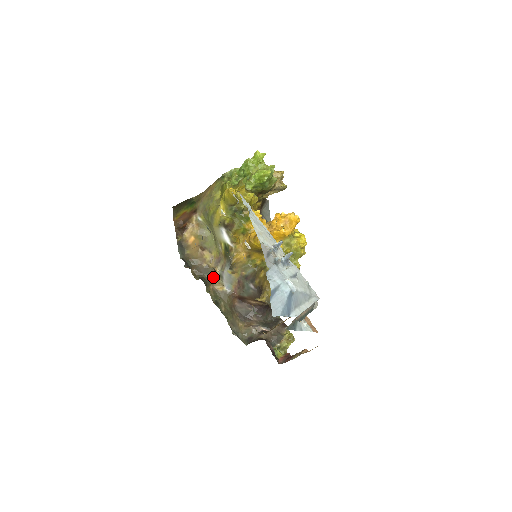
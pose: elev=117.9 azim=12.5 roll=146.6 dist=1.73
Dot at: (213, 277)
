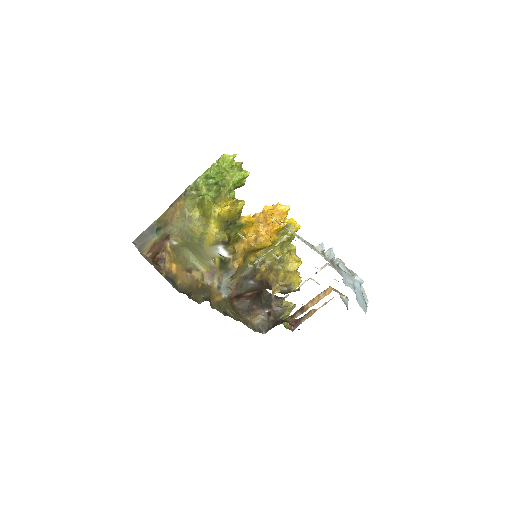
Dot at: (211, 292)
